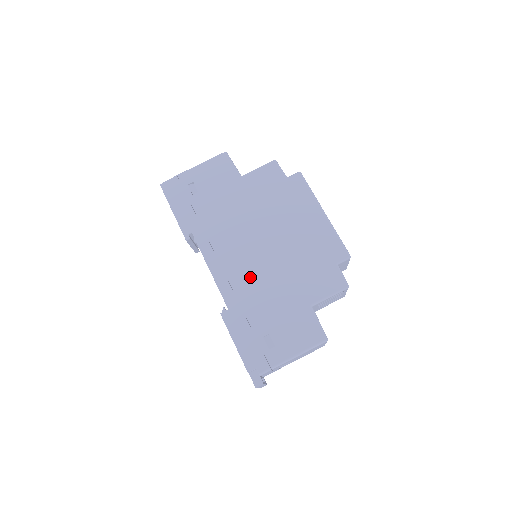
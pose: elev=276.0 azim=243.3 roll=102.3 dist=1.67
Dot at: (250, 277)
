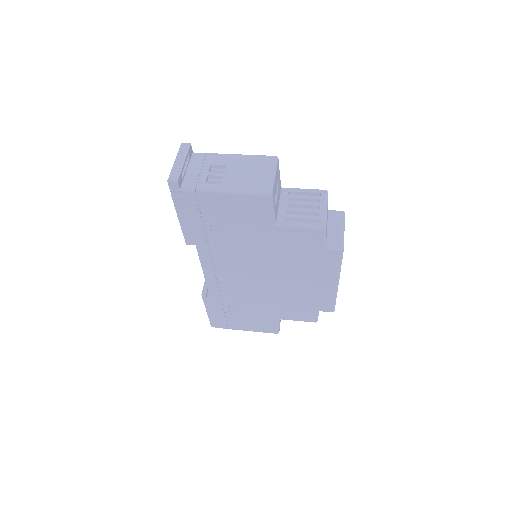
Dot at: occluded
